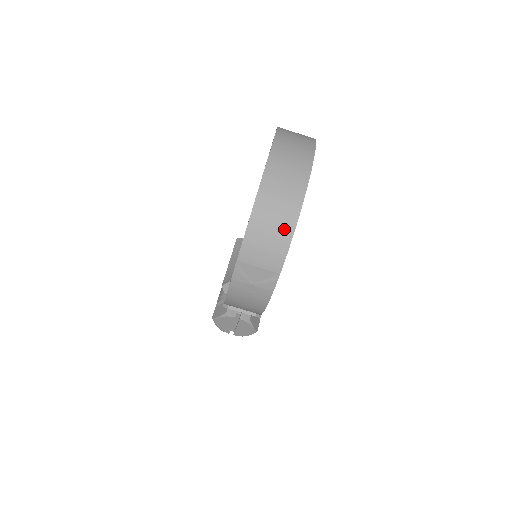
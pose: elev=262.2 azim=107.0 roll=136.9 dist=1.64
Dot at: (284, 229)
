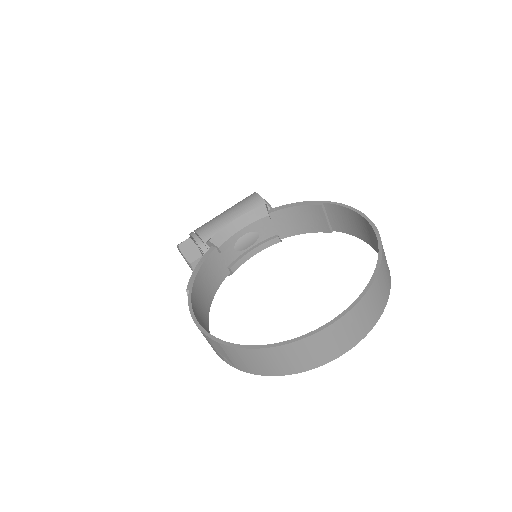
Dot at: (271, 370)
